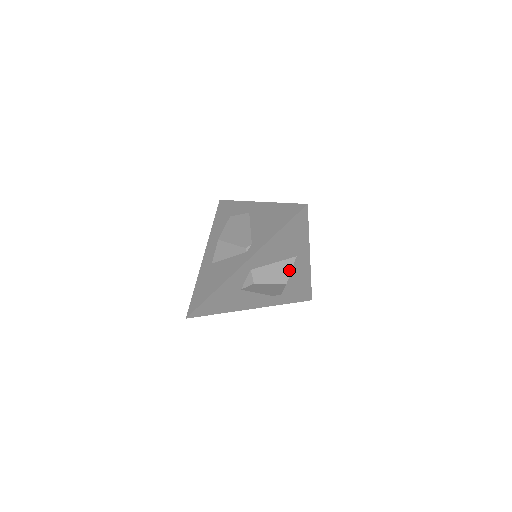
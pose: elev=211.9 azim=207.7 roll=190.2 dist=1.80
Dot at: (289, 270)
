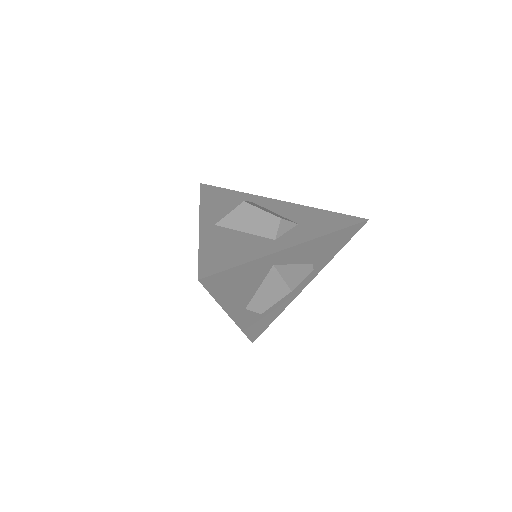
Dot at: (280, 280)
